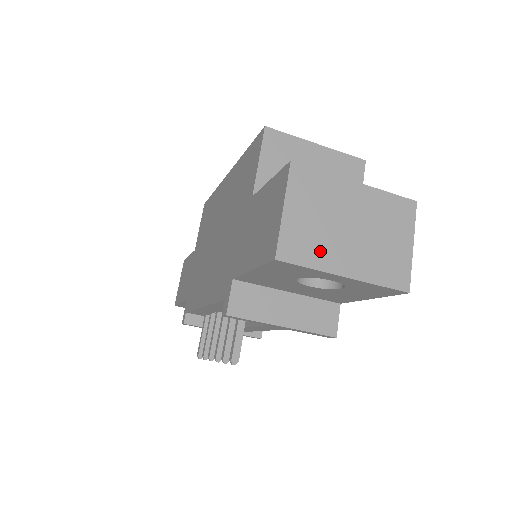
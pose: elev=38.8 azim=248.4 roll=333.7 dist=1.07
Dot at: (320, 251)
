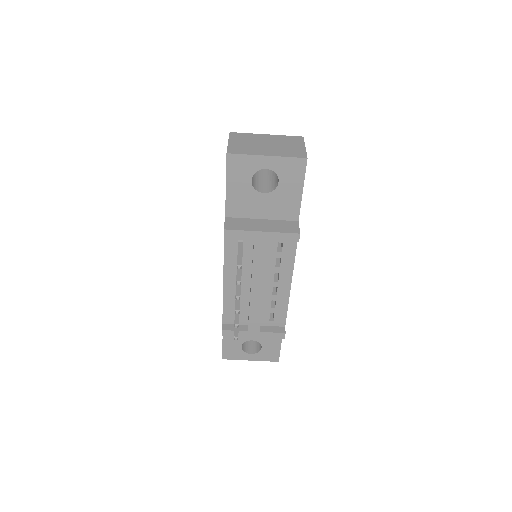
Dot at: (251, 150)
